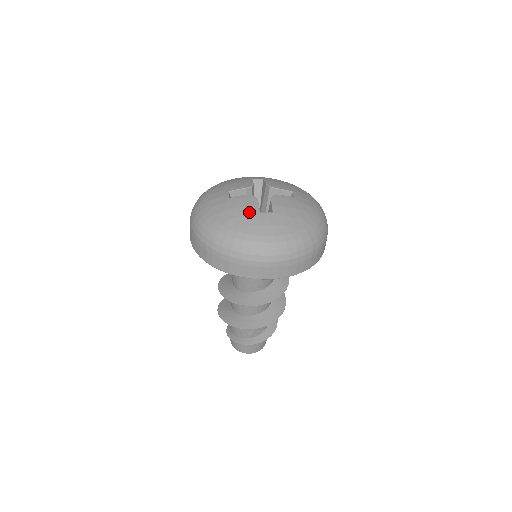
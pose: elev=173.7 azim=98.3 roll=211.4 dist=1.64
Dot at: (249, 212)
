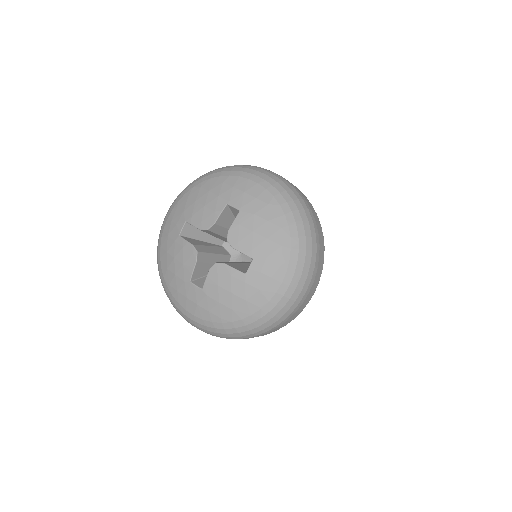
Dot at: (181, 274)
